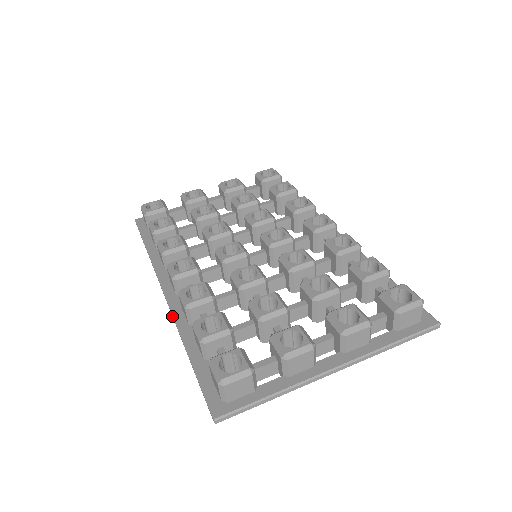
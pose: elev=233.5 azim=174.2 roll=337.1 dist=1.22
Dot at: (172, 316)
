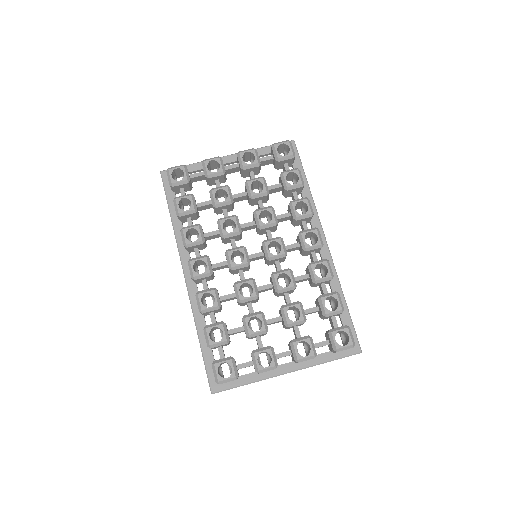
Dot at: occluded
